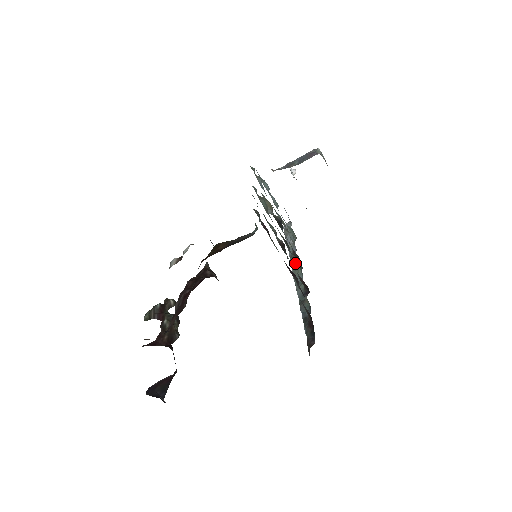
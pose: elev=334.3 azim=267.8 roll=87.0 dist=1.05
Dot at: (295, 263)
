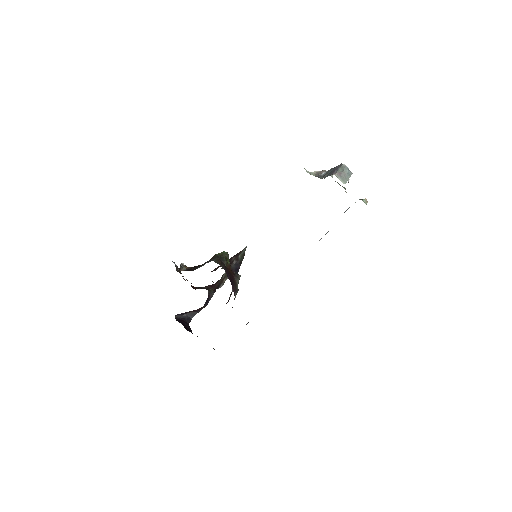
Dot at: occluded
